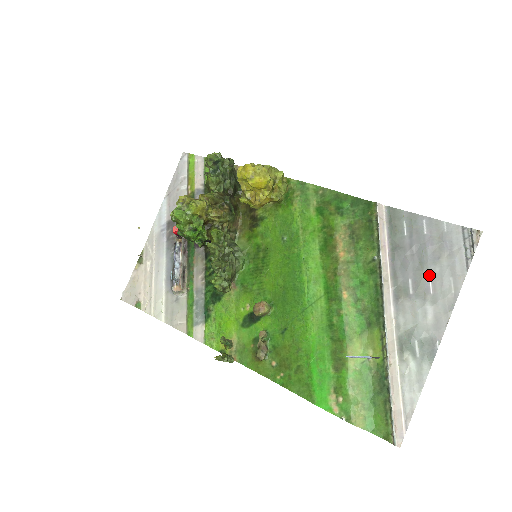
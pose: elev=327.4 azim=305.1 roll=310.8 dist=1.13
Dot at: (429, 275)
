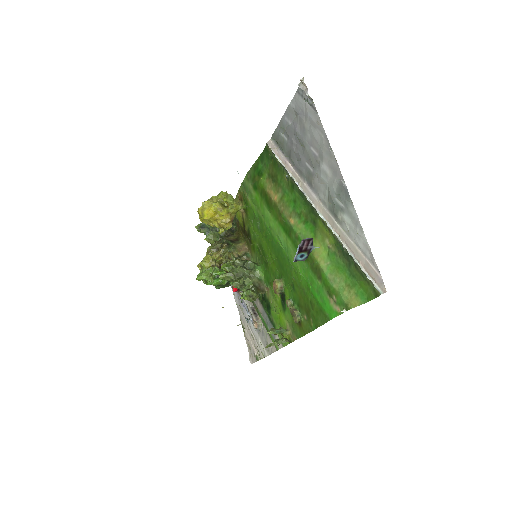
Dot at: (309, 146)
